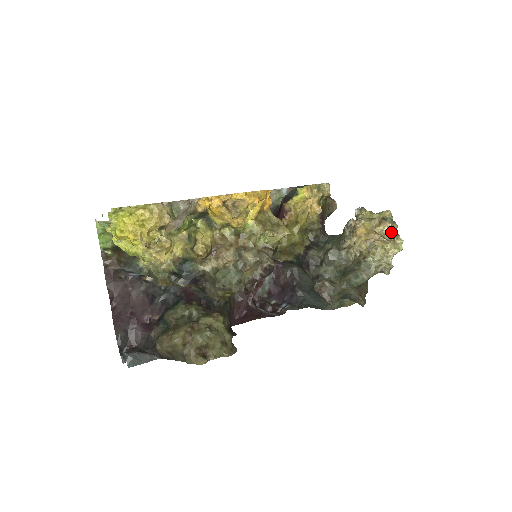
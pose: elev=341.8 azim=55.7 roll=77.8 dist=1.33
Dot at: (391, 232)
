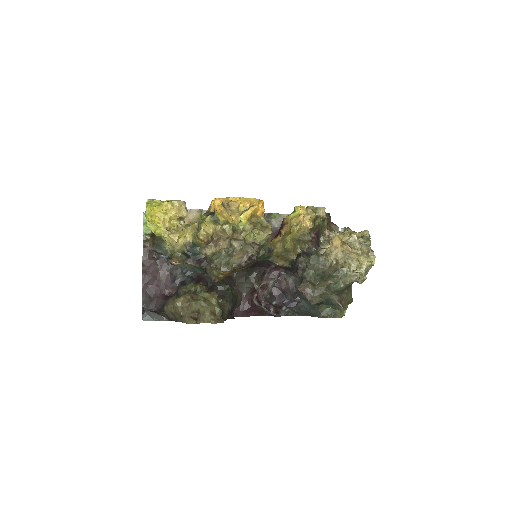
Dot at: (355, 242)
